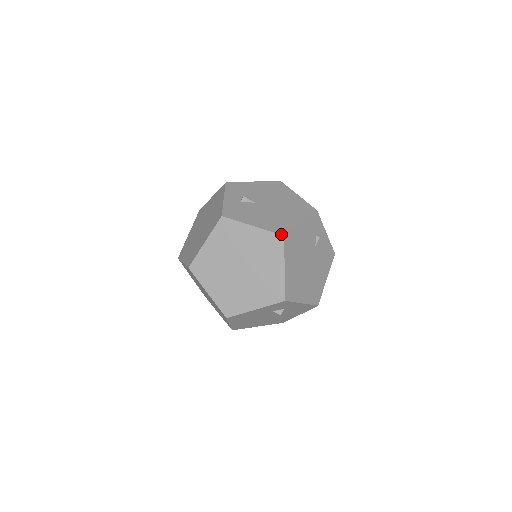
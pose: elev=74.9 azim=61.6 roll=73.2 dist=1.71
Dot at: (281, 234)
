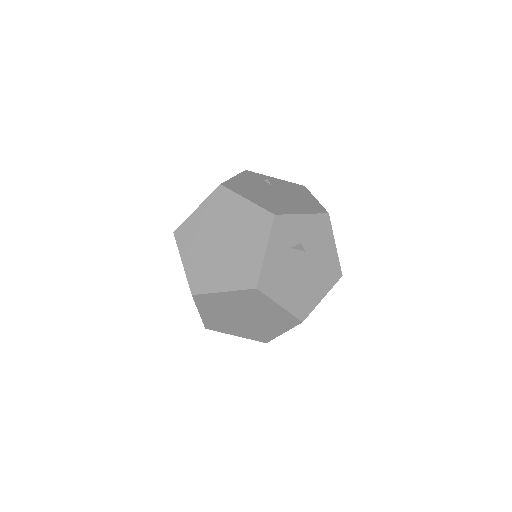
Dot at: (218, 186)
